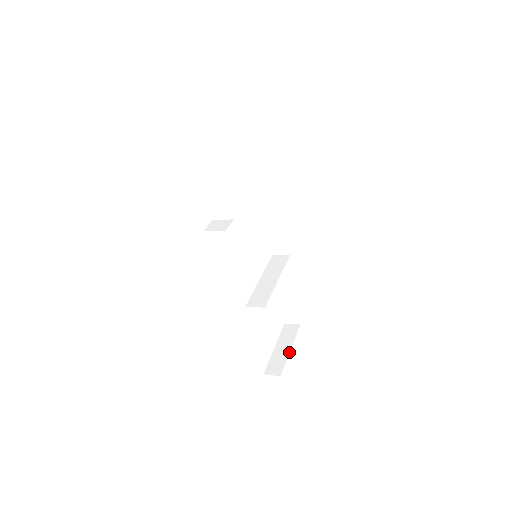
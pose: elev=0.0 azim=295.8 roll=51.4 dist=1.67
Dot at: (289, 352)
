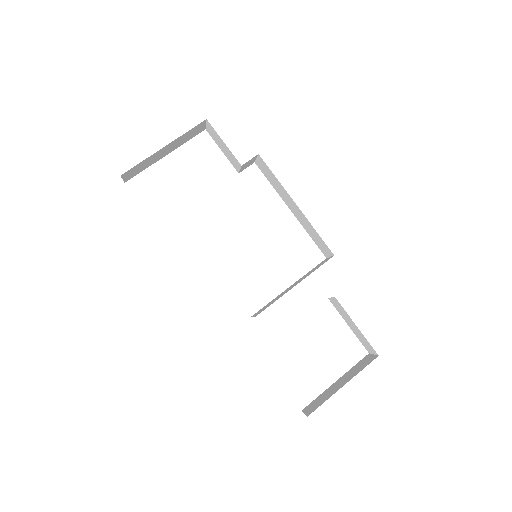
Dot at: (338, 389)
